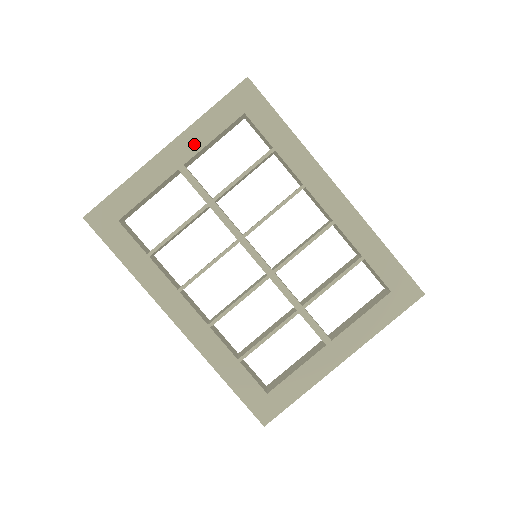
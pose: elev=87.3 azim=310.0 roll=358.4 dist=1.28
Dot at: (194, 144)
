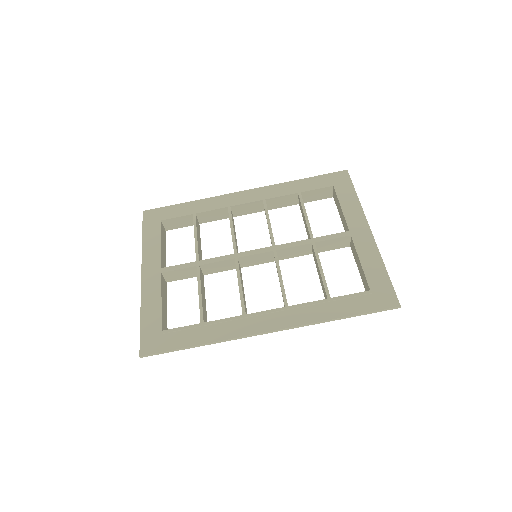
Dot at: (154, 257)
